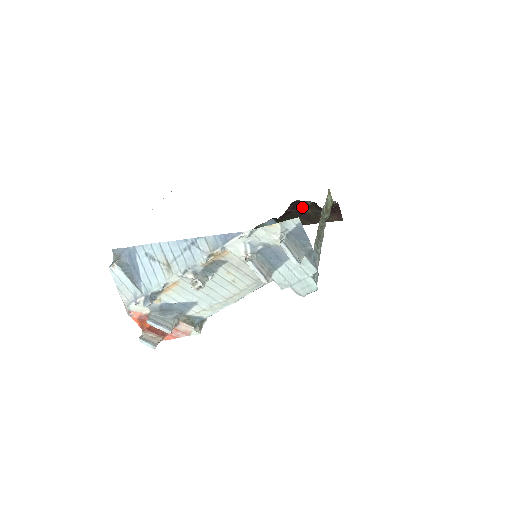
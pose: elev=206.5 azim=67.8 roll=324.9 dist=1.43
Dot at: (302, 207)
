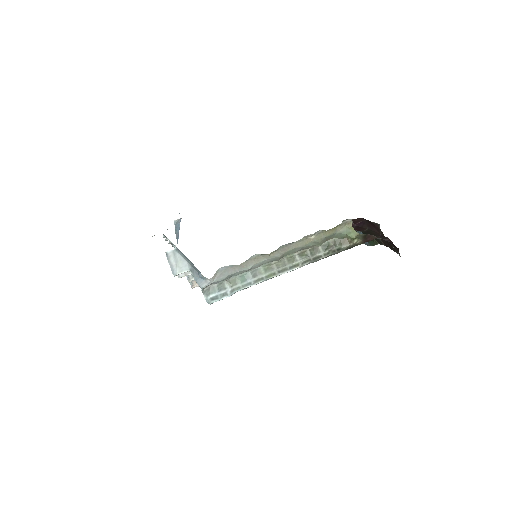
Dot at: (375, 227)
